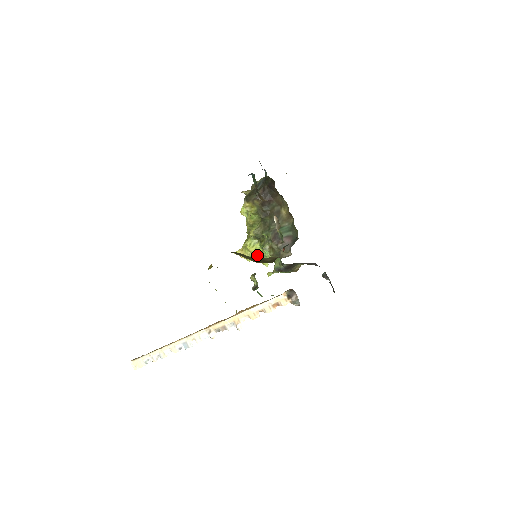
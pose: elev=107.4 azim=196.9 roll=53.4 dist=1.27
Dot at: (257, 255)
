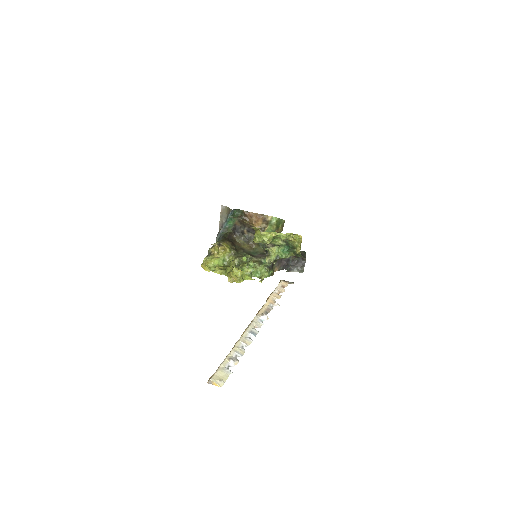
Dot at: (242, 278)
